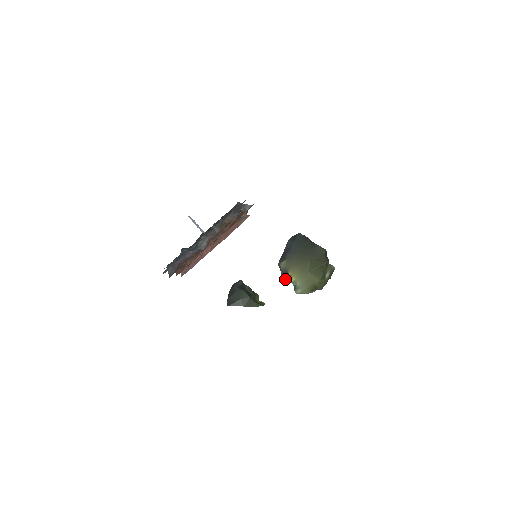
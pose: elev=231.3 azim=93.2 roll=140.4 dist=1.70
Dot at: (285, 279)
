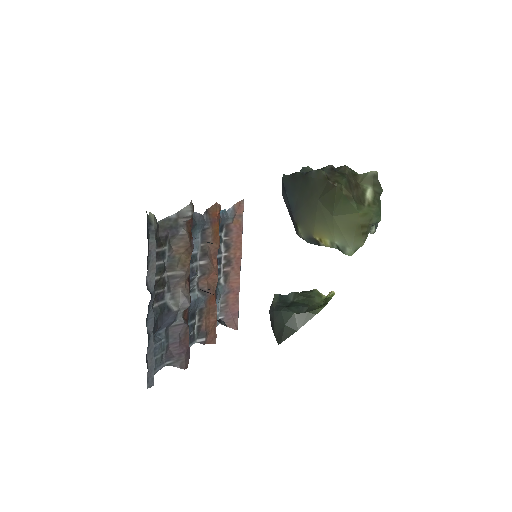
Dot at: occluded
